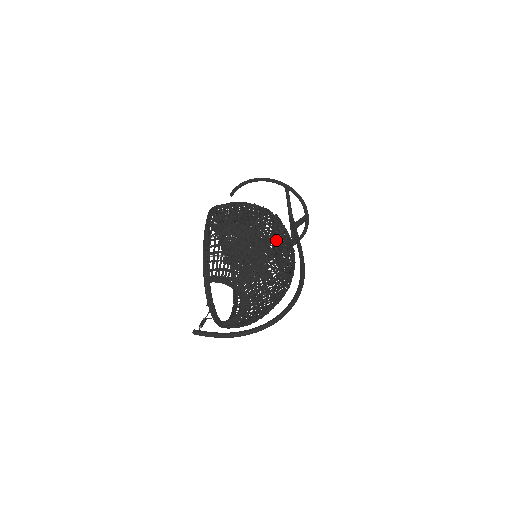
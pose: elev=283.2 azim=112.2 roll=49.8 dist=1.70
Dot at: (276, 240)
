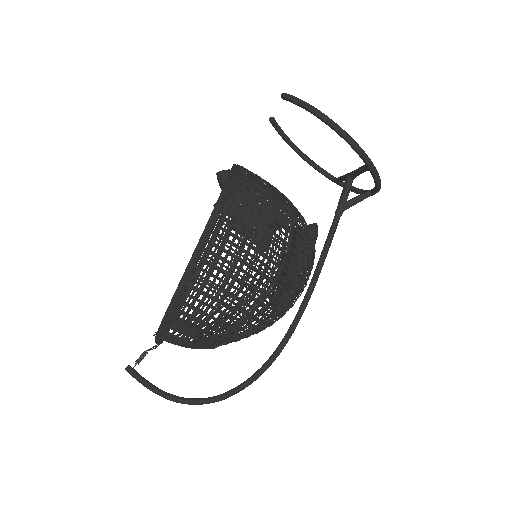
Dot at: (278, 312)
